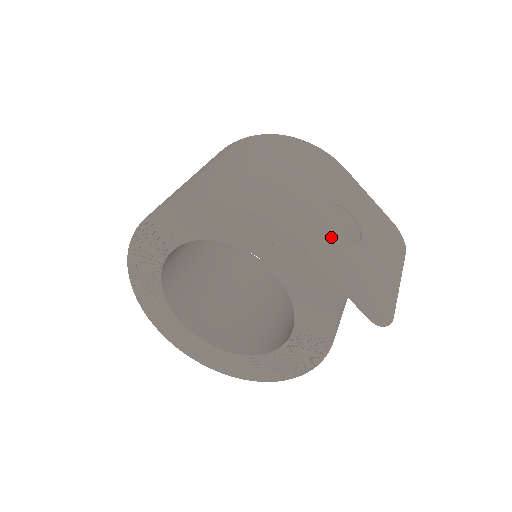
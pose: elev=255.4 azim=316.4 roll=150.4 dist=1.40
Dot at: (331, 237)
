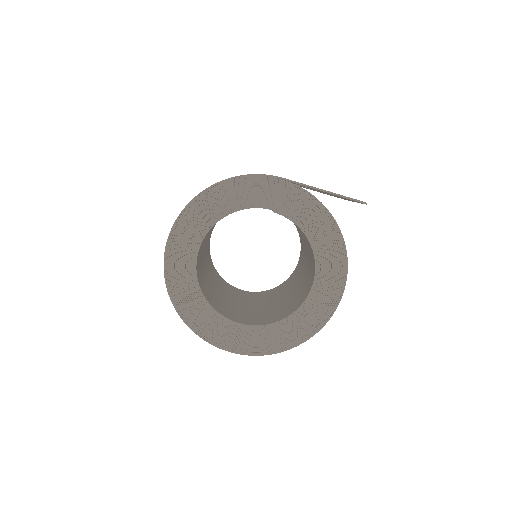
Dot at: occluded
